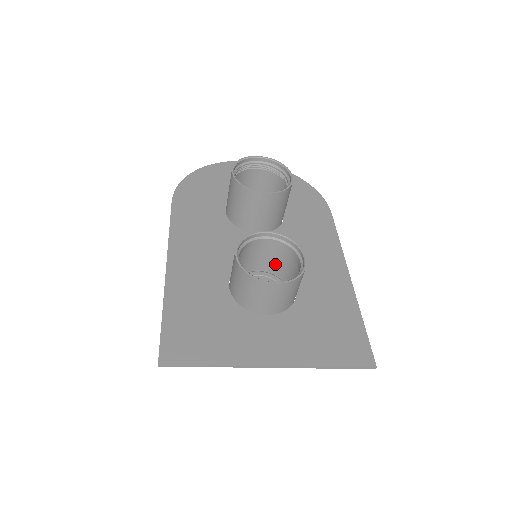
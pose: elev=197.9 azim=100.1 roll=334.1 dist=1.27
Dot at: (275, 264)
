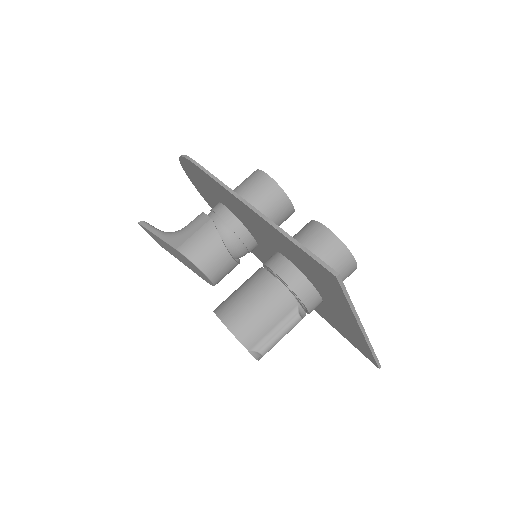
Dot at: occluded
